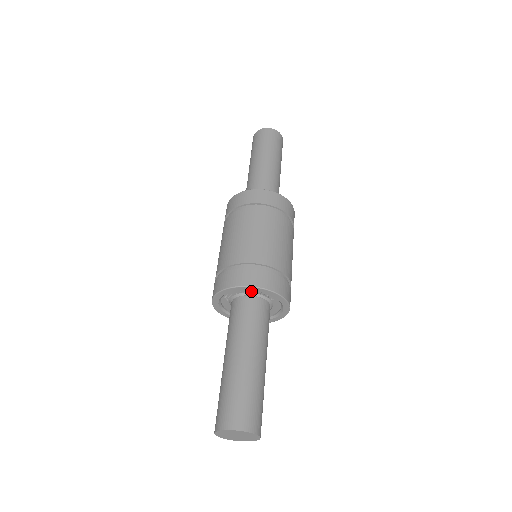
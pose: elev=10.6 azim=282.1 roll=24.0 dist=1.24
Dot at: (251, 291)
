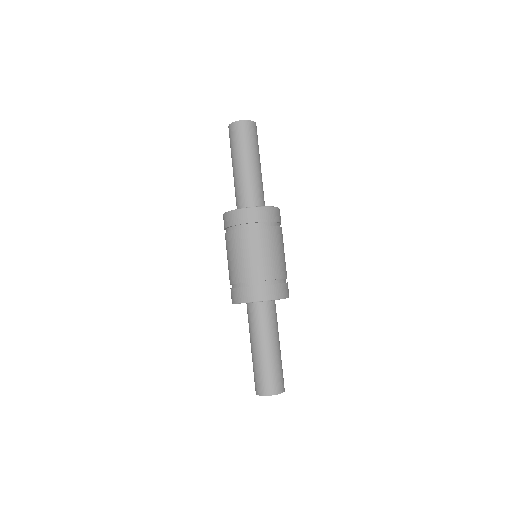
Dot at: occluded
